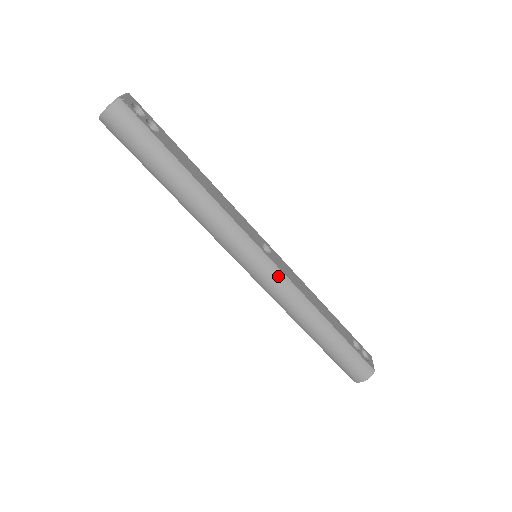
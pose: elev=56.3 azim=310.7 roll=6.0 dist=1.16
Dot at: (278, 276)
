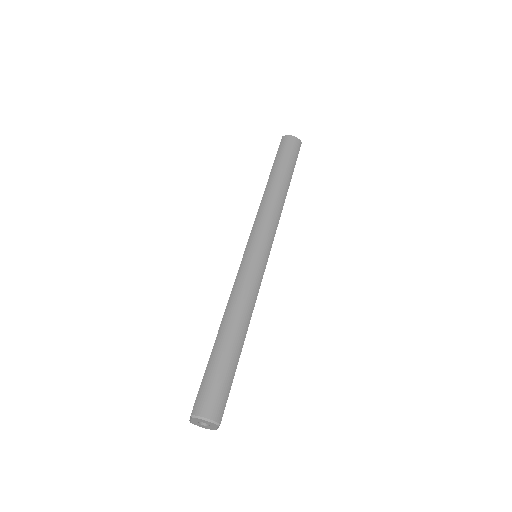
Dot at: (261, 269)
